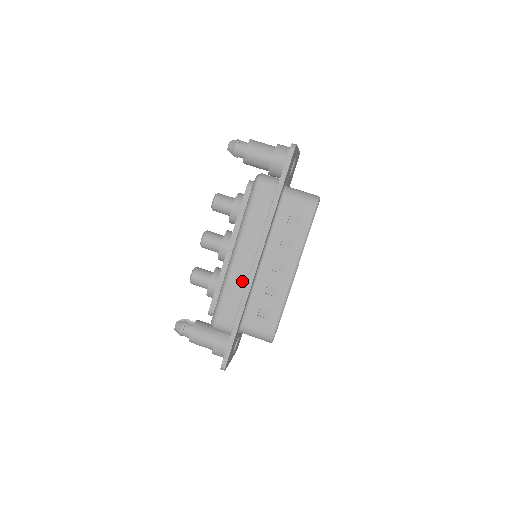
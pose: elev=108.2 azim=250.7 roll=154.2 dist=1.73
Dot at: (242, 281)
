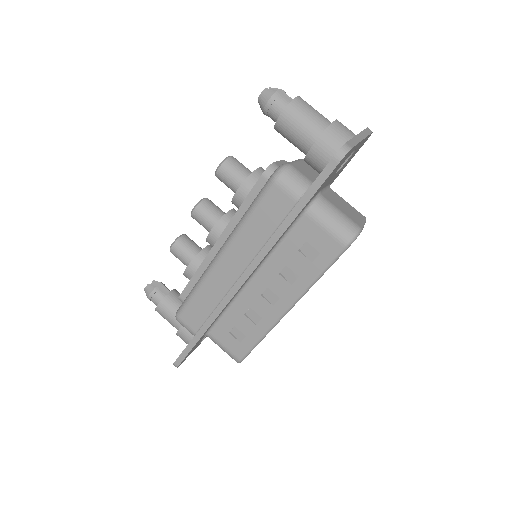
Dot at: (219, 292)
